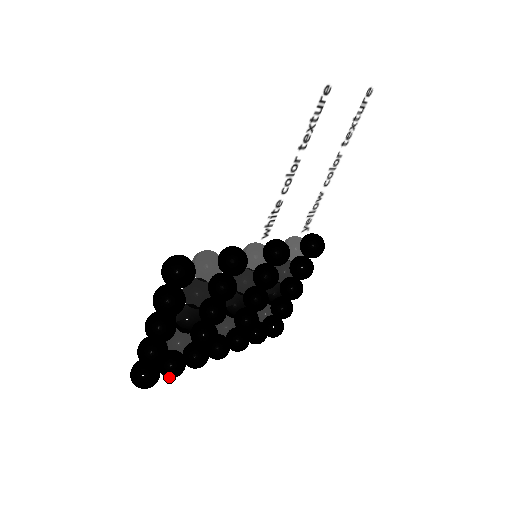
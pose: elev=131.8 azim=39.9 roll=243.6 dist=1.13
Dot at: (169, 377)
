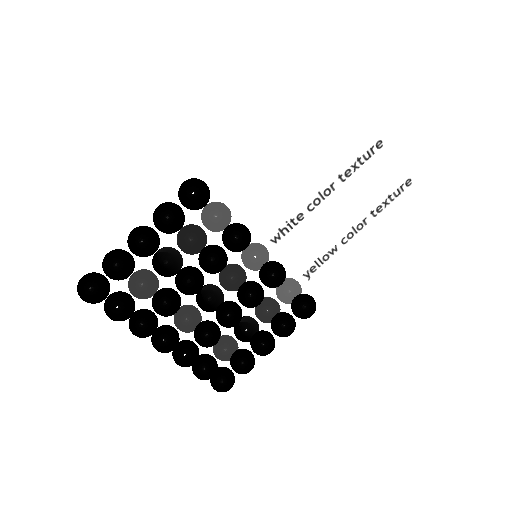
Dot at: (110, 311)
